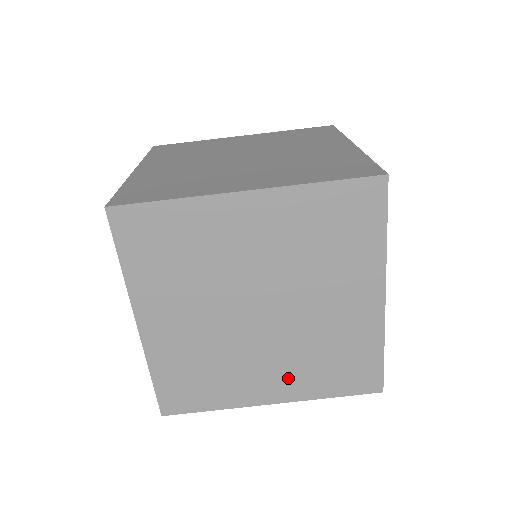
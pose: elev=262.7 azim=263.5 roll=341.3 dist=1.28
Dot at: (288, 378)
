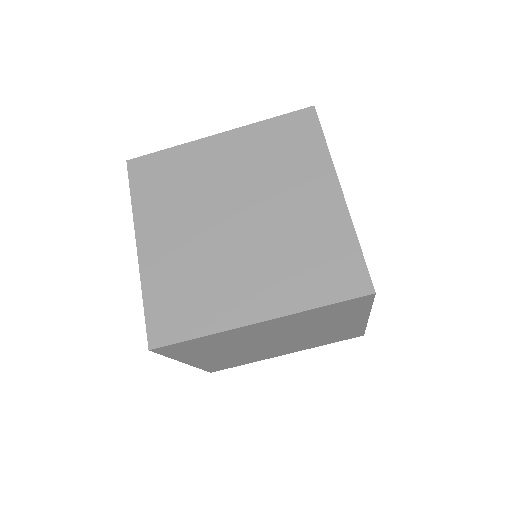
Dot at: (297, 348)
